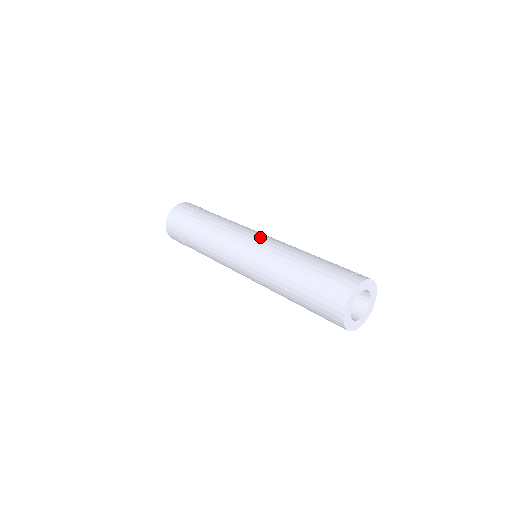
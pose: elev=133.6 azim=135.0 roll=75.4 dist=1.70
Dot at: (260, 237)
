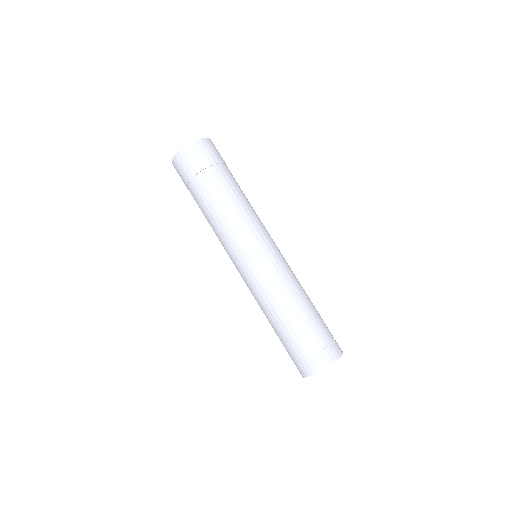
Dot at: (272, 253)
